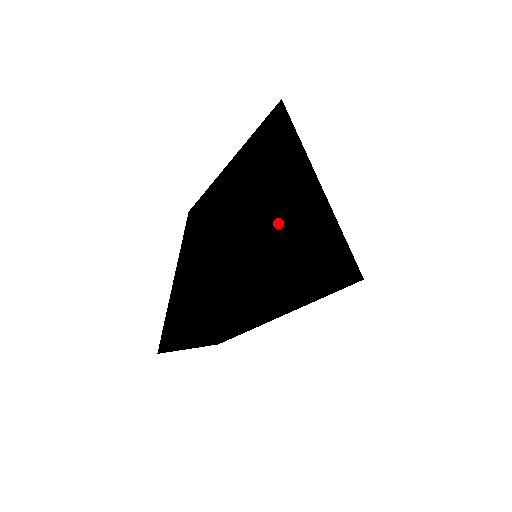
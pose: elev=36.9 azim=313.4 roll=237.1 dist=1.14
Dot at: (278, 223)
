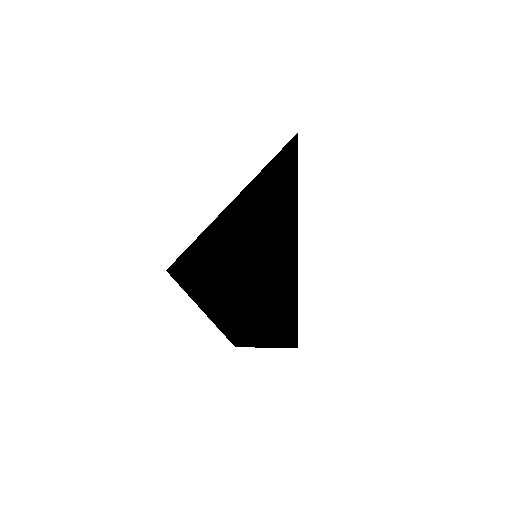
Dot at: occluded
